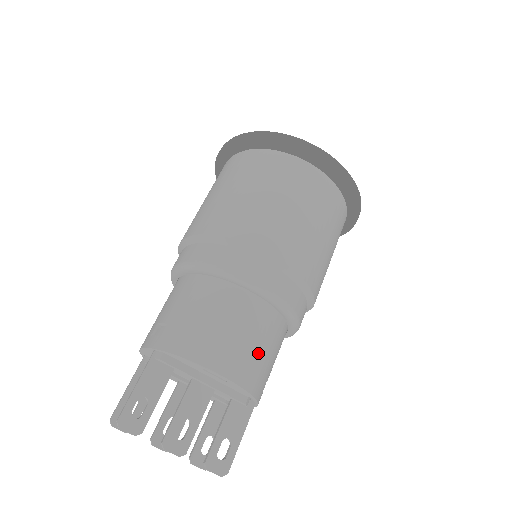
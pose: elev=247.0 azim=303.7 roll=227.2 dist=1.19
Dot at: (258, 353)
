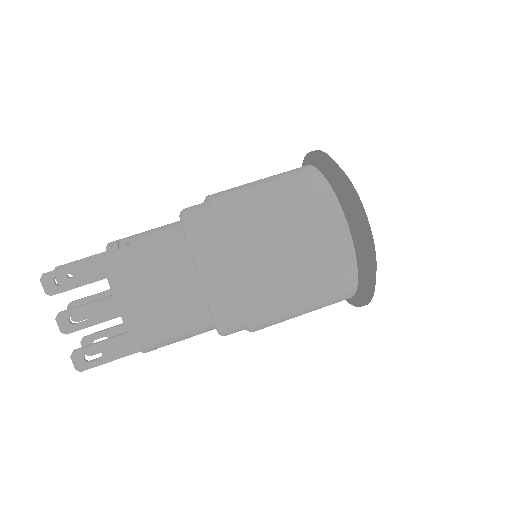
Dot at: (164, 323)
